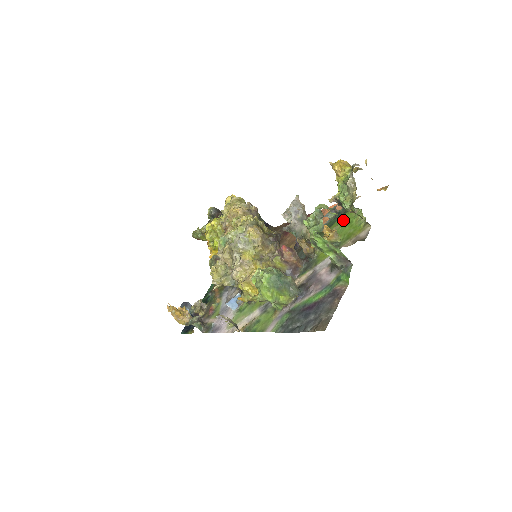
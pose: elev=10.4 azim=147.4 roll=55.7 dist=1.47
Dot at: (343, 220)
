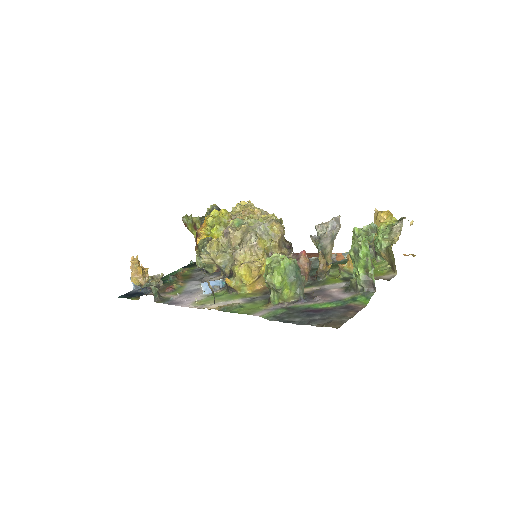
Dot at: occluded
